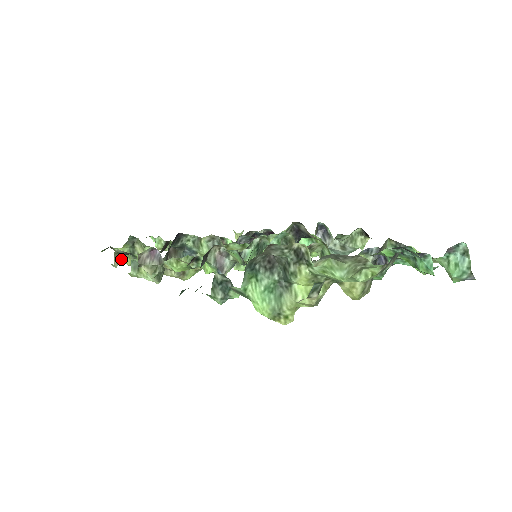
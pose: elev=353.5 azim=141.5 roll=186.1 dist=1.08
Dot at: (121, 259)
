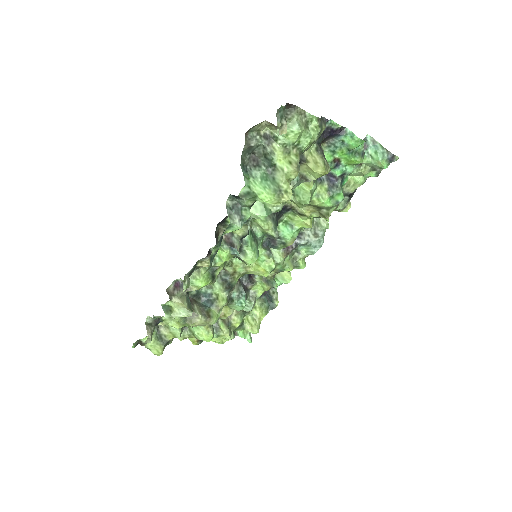
Dot at: occluded
